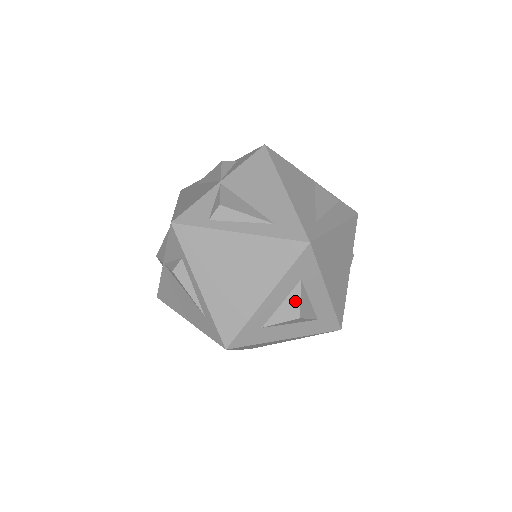
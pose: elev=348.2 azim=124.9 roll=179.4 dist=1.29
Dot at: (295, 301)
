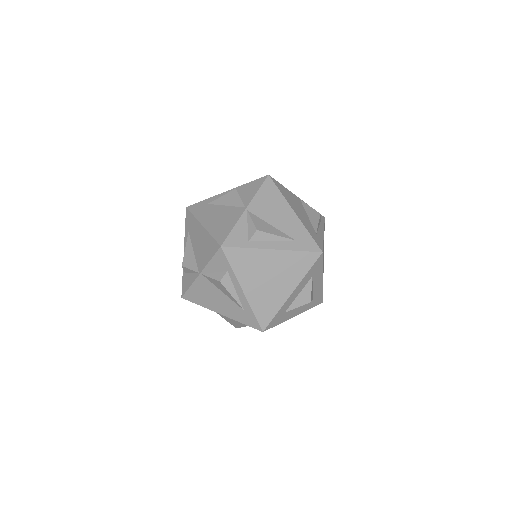
Dot at: (308, 291)
